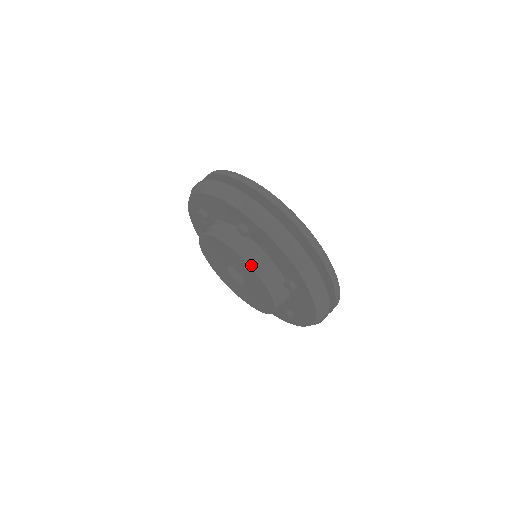
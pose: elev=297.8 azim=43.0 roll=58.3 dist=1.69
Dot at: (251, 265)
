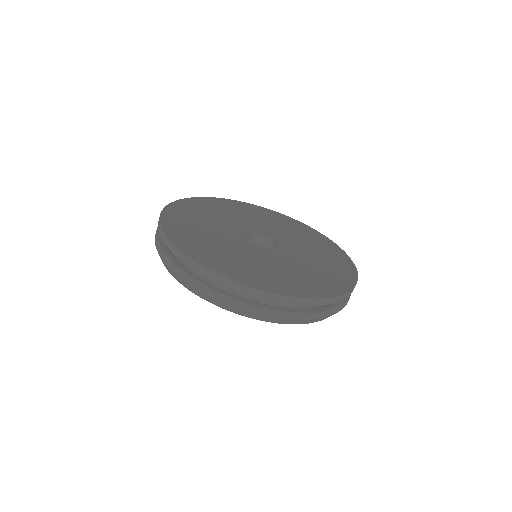
Dot at: occluded
